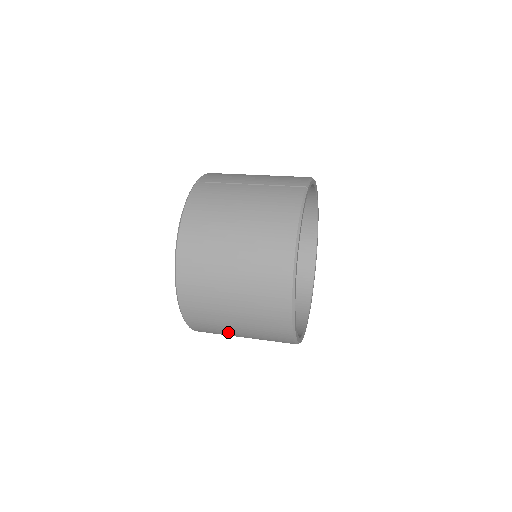
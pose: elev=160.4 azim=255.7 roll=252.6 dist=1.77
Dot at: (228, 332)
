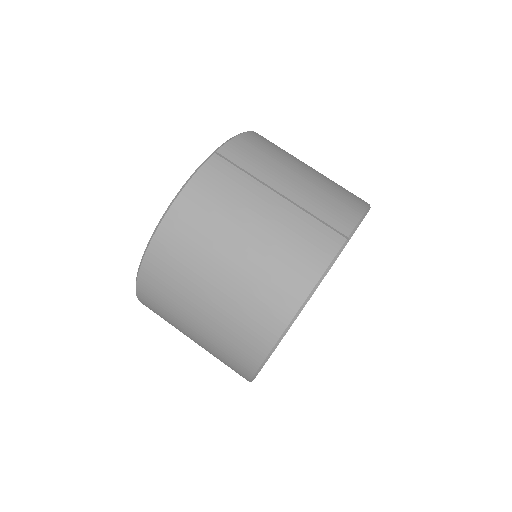
Dot at: occluded
